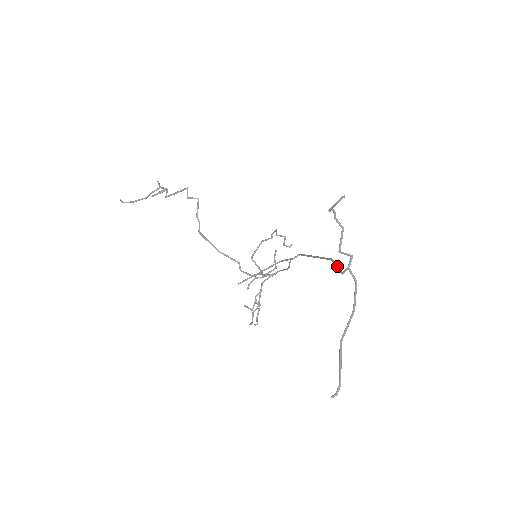
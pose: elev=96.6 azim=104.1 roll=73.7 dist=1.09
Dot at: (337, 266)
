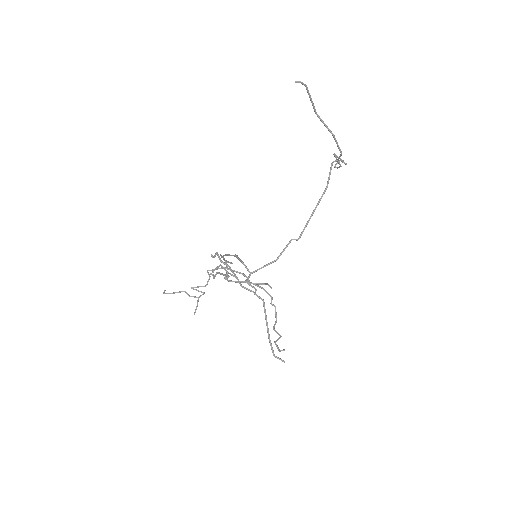
Dot at: (330, 174)
